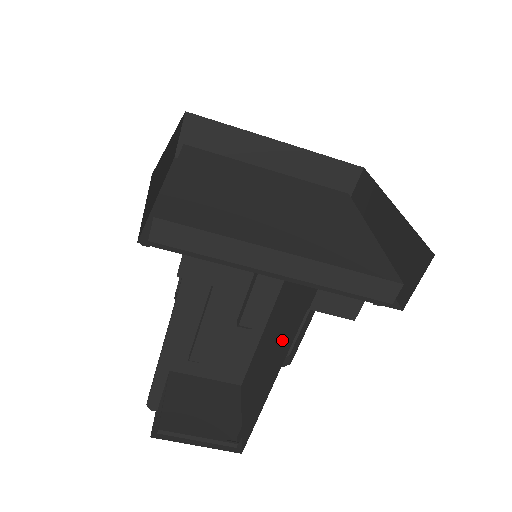
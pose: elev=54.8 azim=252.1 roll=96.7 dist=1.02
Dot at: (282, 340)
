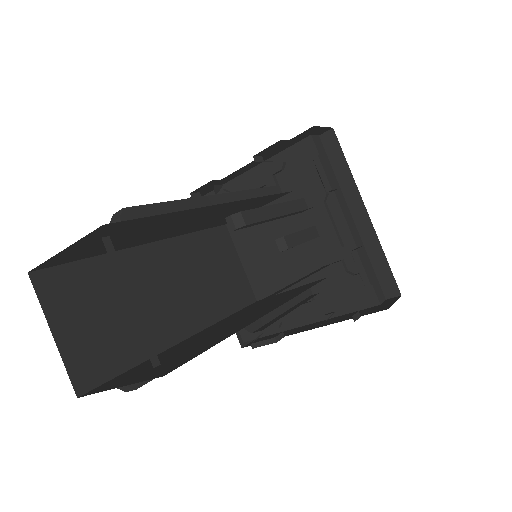
Dot at: (292, 284)
